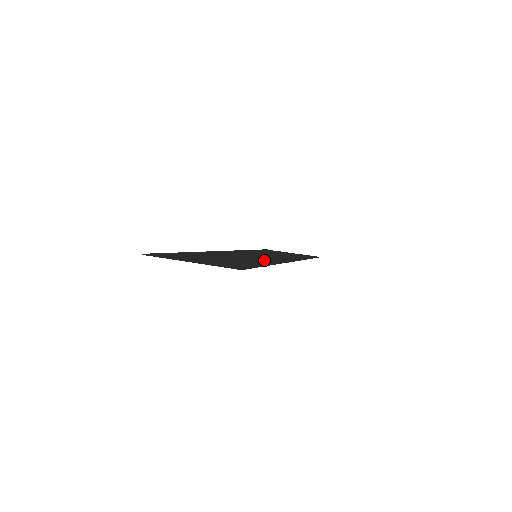
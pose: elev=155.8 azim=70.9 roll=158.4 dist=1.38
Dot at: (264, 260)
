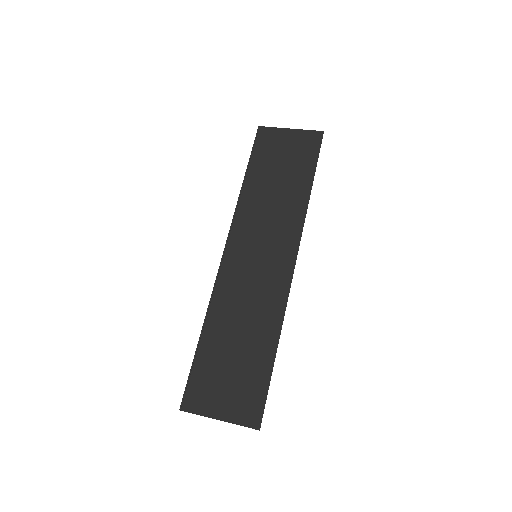
Dot at: (267, 304)
